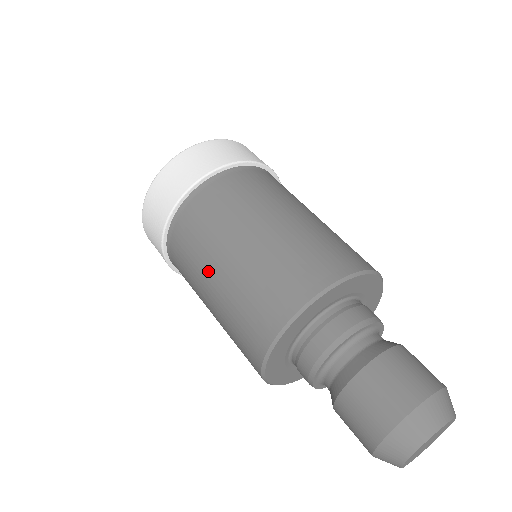
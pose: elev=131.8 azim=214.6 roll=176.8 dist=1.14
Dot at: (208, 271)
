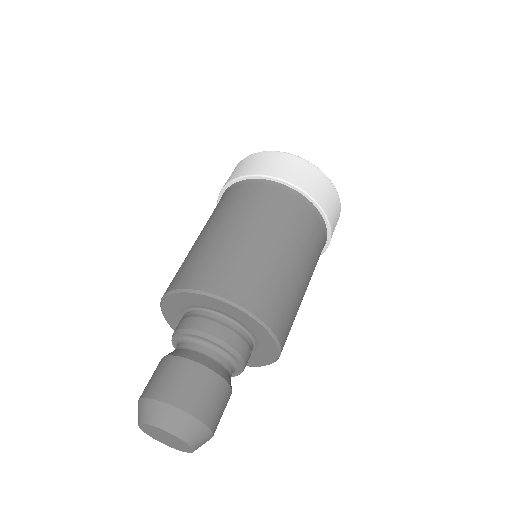
Dot at: (236, 222)
